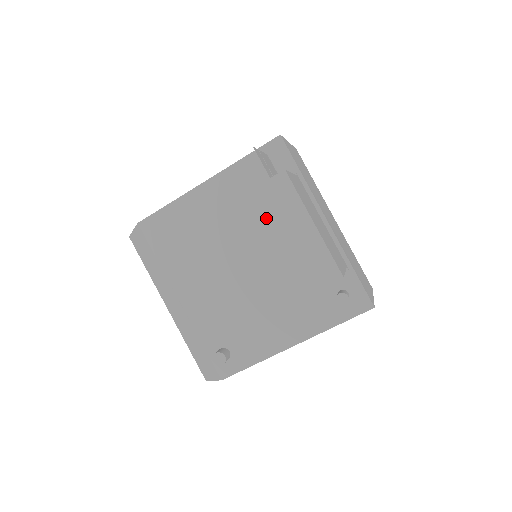
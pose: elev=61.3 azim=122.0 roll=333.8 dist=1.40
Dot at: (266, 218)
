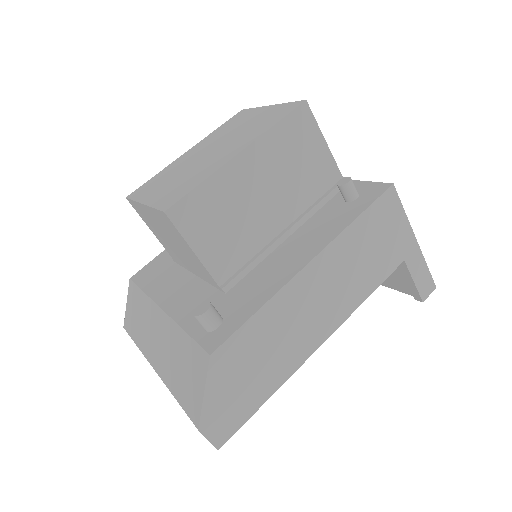
Dot at: (229, 128)
